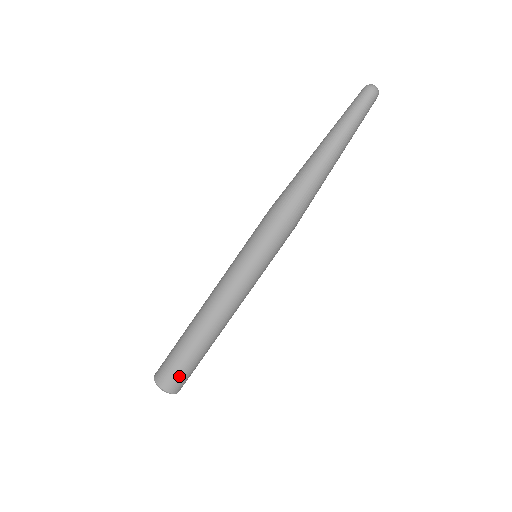
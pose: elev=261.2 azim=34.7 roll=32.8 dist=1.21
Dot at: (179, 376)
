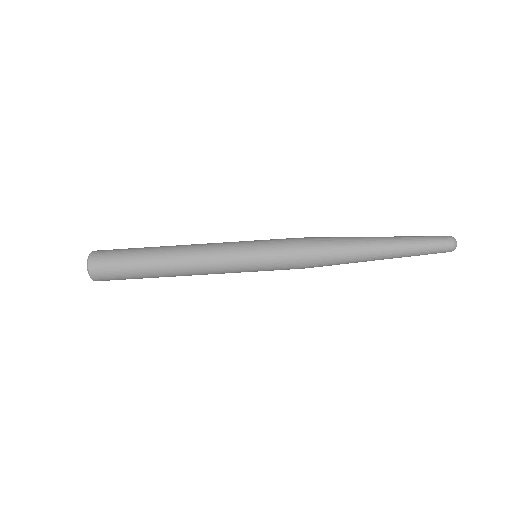
Dot at: occluded
